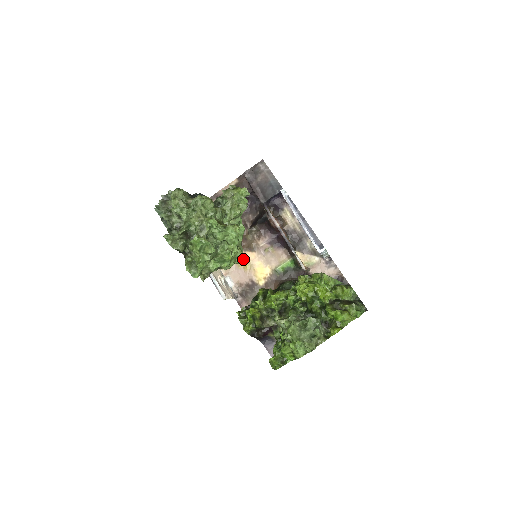
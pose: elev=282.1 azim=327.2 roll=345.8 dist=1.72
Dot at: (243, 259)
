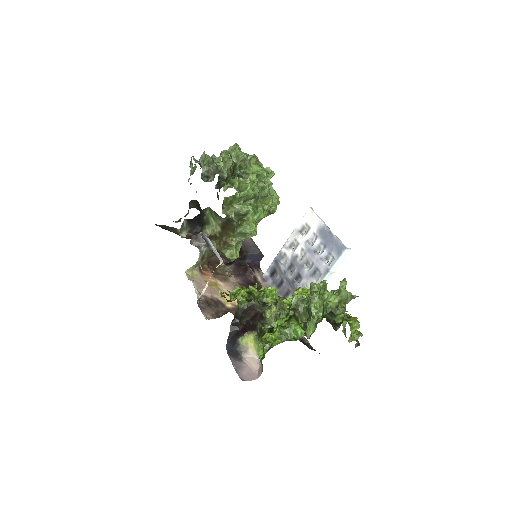
Dot at: (237, 256)
